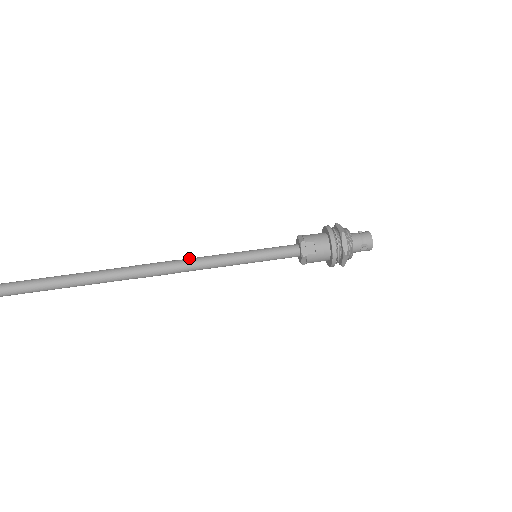
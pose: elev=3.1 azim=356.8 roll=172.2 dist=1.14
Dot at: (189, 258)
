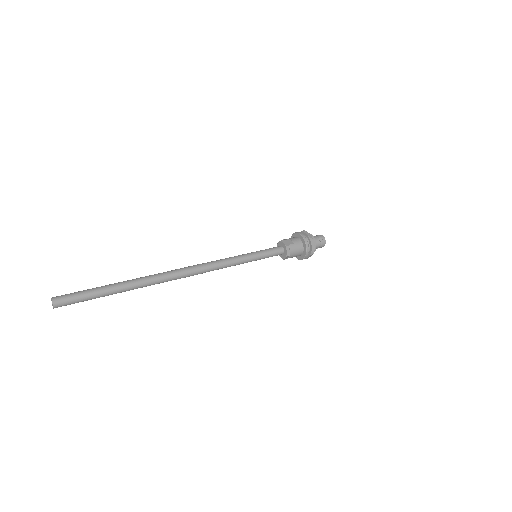
Dot at: occluded
